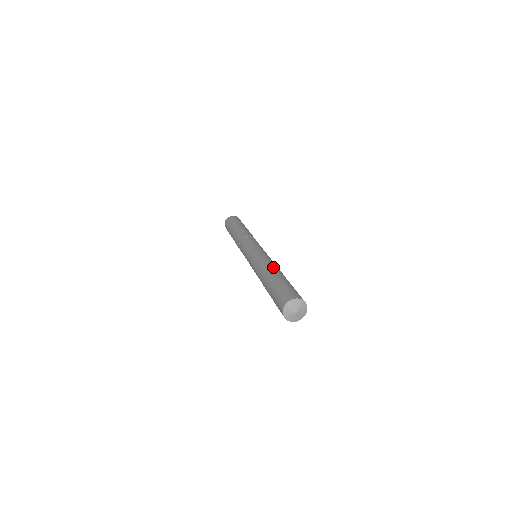
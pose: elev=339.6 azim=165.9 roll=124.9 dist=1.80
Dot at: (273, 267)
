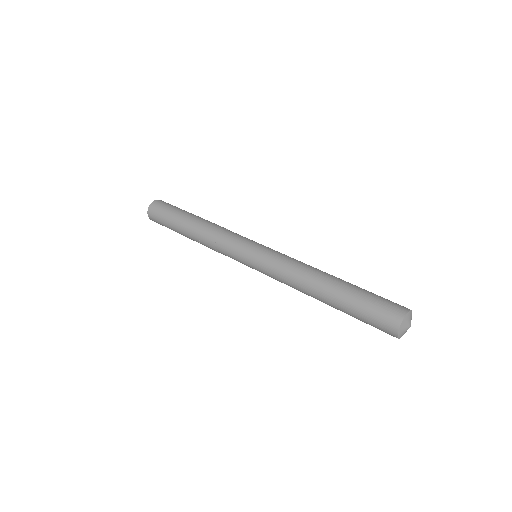
Dot at: occluded
